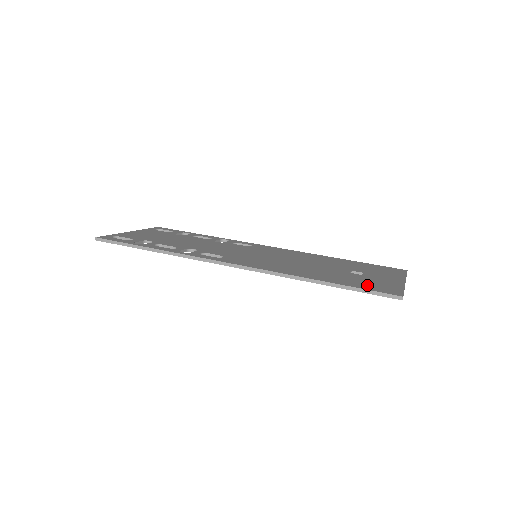
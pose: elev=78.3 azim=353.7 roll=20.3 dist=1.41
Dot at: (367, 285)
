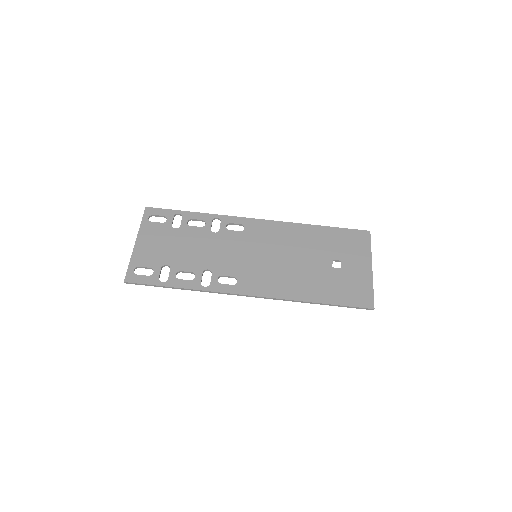
Dot at: (349, 295)
